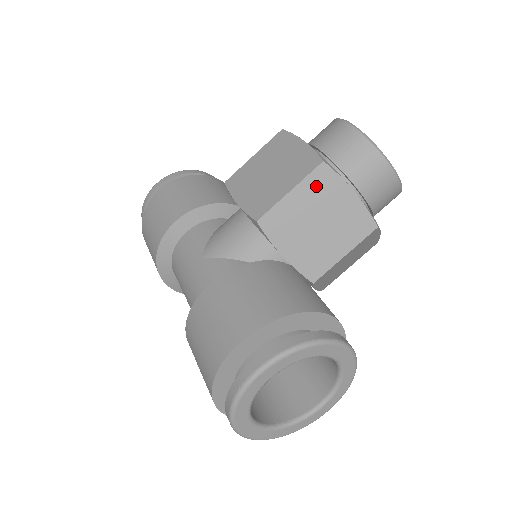
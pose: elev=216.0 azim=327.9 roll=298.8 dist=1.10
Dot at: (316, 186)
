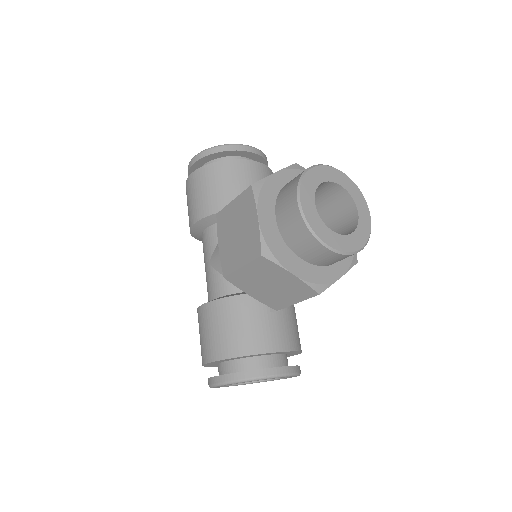
Dot at: (261, 267)
